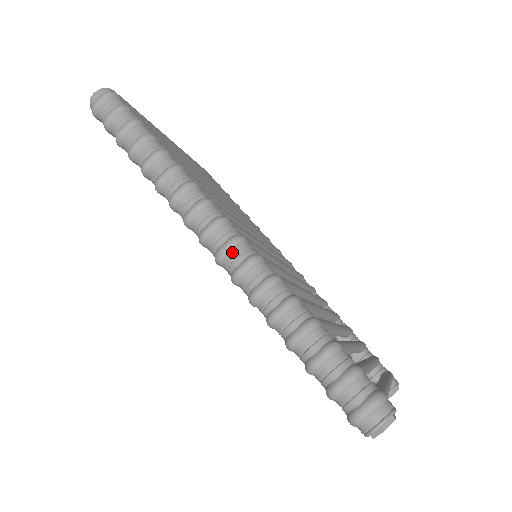
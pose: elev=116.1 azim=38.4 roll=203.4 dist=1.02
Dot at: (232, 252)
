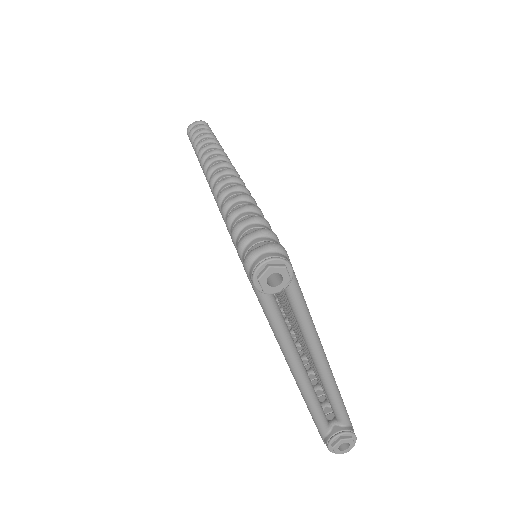
Dot at: (223, 175)
